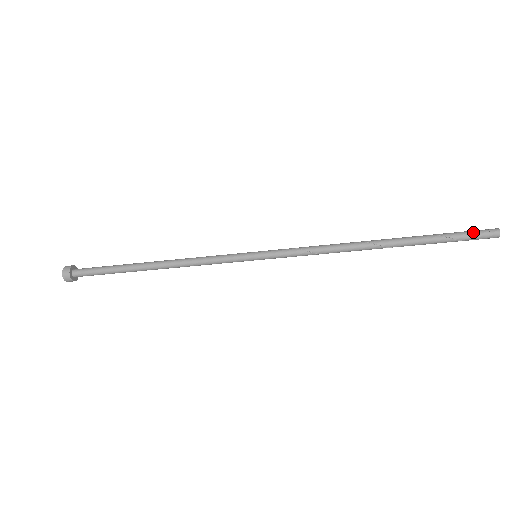
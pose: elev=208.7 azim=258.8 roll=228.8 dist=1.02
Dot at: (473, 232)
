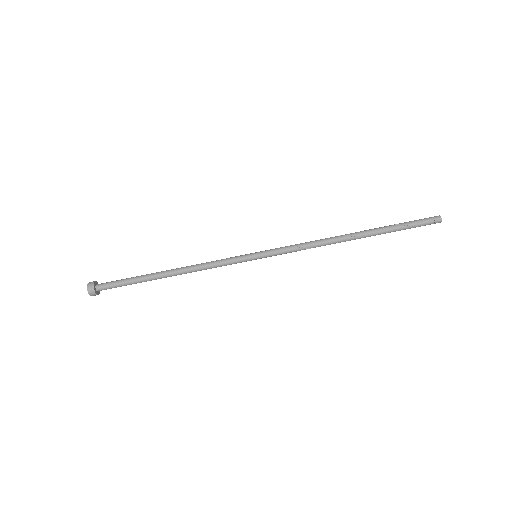
Dot at: (422, 219)
